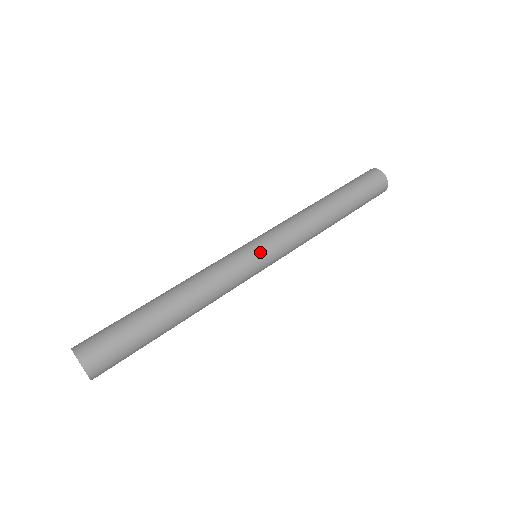
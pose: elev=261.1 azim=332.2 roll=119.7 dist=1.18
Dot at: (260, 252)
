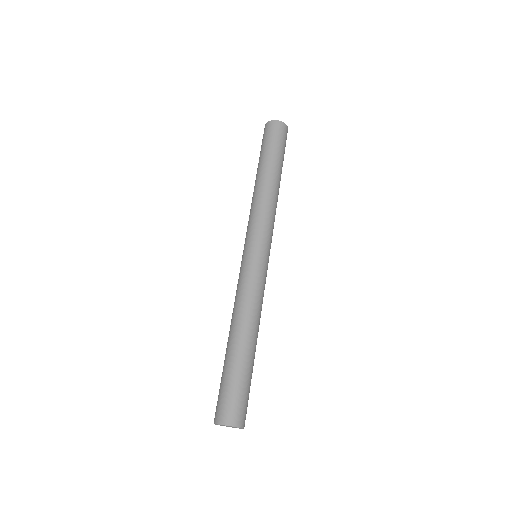
Dot at: (252, 251)
